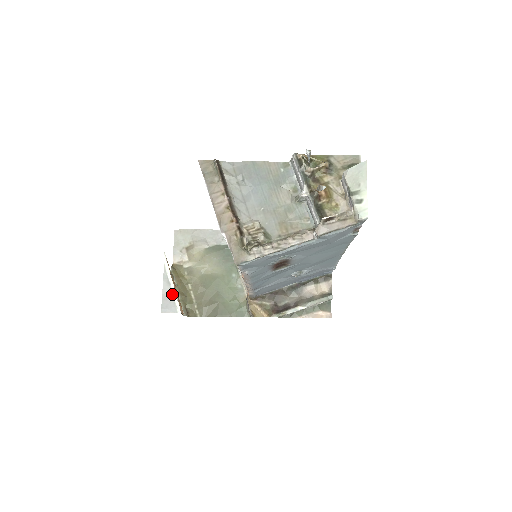
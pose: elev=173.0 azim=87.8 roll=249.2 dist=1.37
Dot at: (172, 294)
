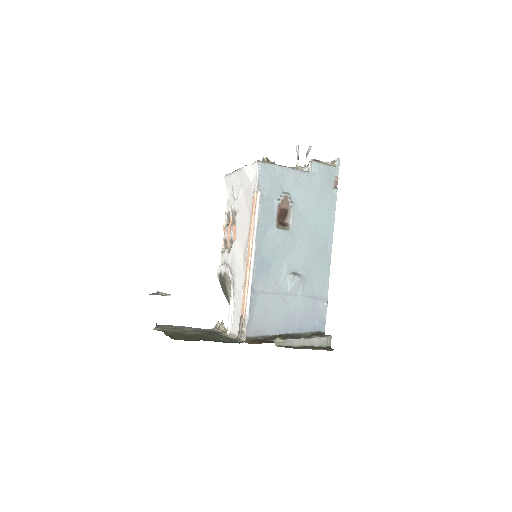
Dot at: occluded
